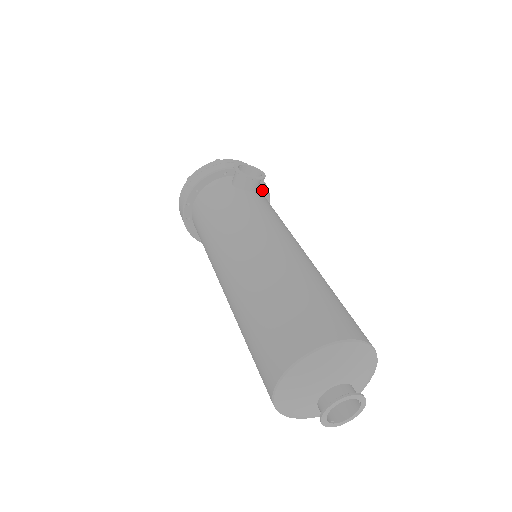
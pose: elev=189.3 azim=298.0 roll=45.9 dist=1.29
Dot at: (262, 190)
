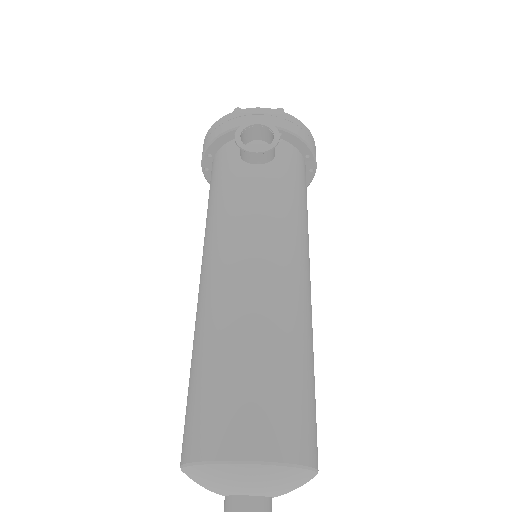
Dot at: (297, 145)
